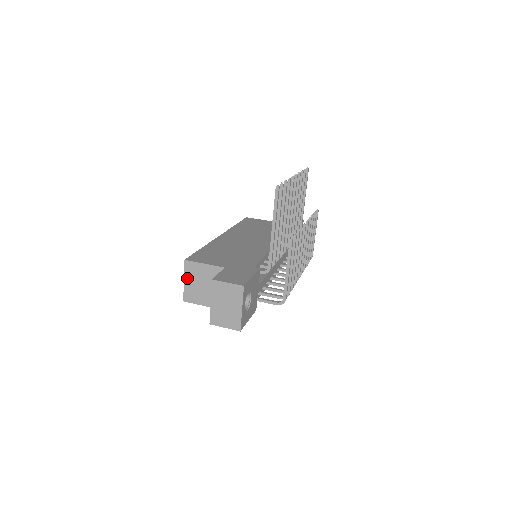
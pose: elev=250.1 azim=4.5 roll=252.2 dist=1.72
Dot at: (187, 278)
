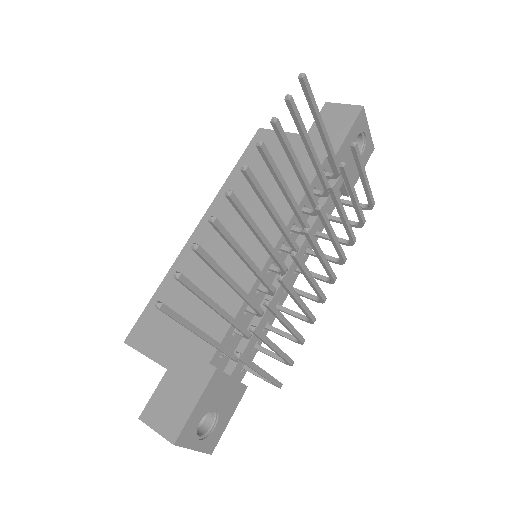
Dot at: occluded
